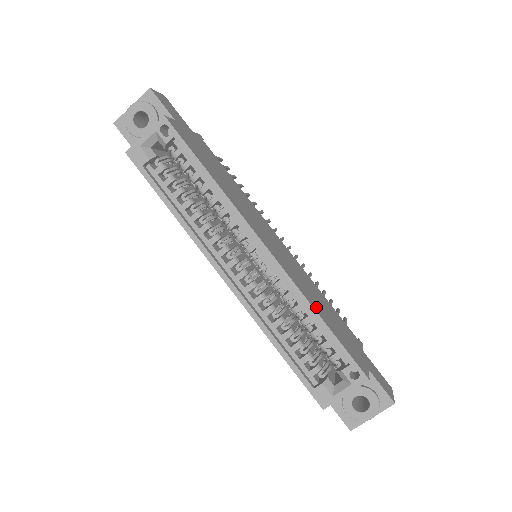
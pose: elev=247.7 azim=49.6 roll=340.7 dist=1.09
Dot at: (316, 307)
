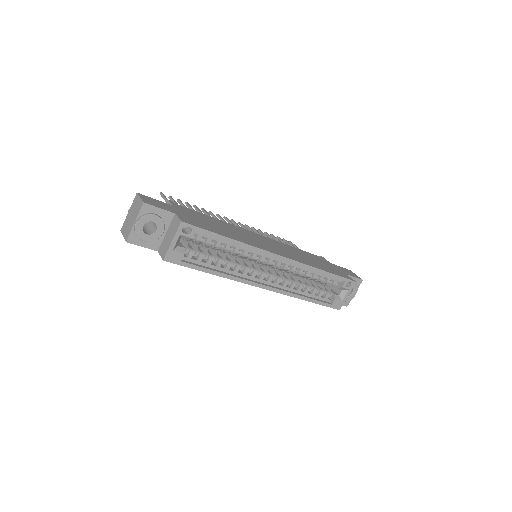
Dot at: (316, 266)
